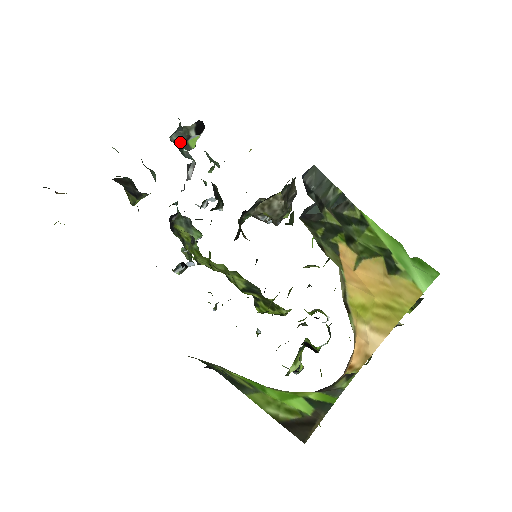
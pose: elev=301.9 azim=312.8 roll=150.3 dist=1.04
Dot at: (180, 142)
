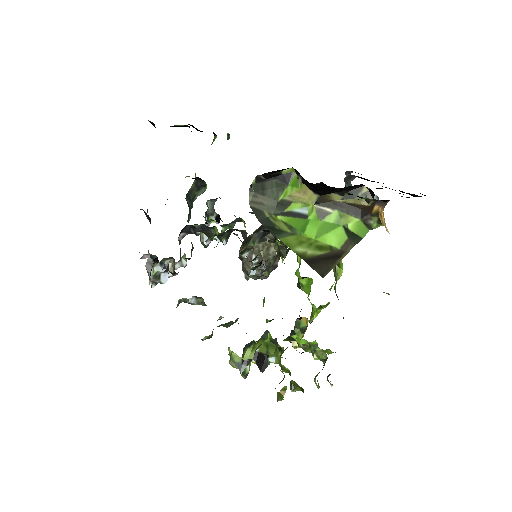
Dot at: (208, 210)
